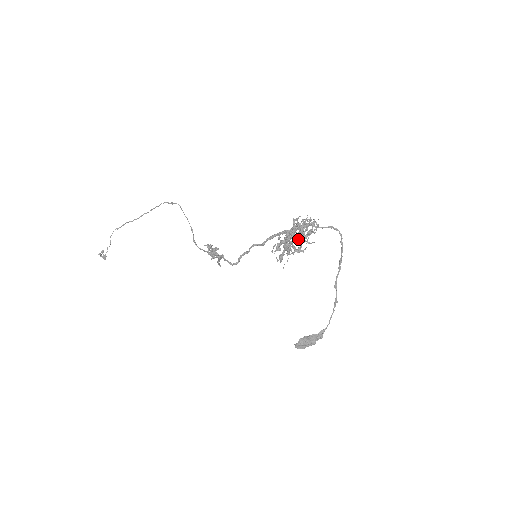
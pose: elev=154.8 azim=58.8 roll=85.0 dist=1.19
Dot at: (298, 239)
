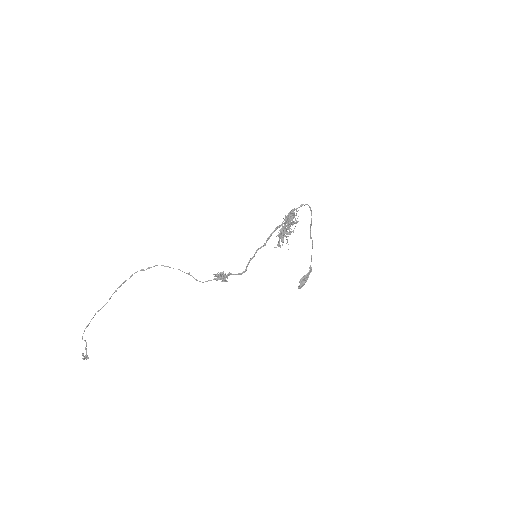
Dot at: occluded
